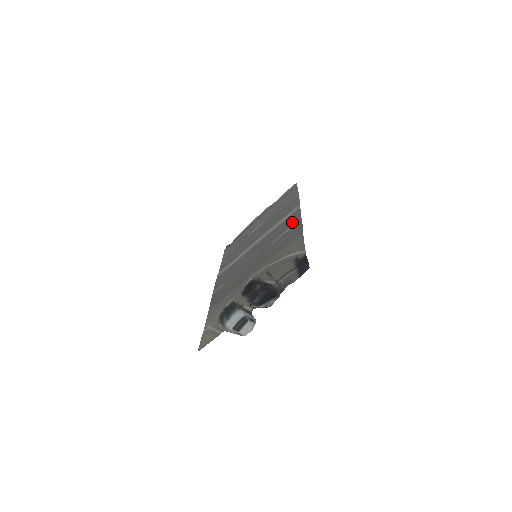
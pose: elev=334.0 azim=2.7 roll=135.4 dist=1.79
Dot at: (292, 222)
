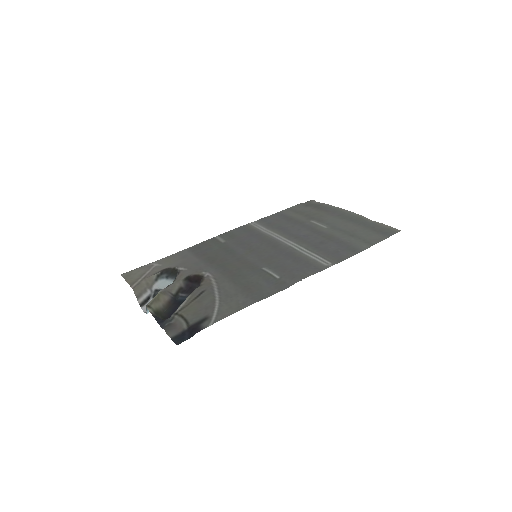
Dot at: (292, 274)
